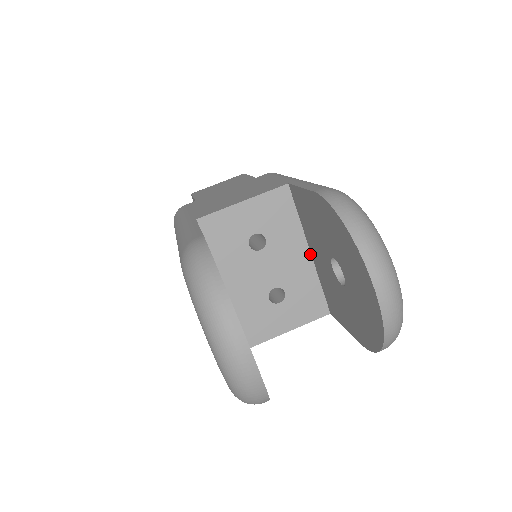
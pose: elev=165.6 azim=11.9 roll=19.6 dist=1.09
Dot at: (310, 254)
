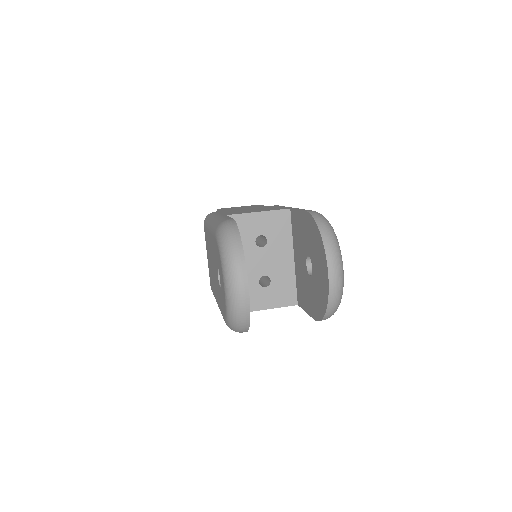
Dot at: (294, 259)
